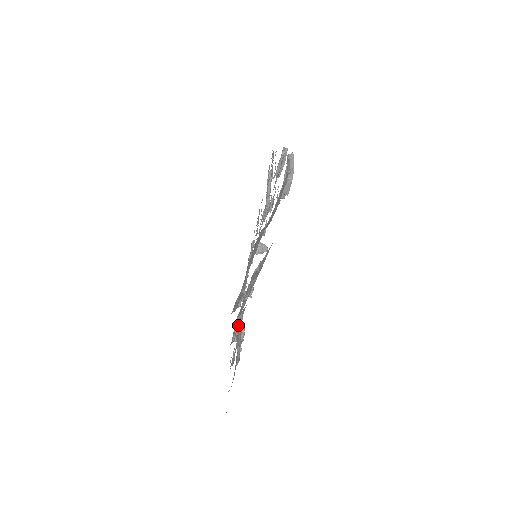
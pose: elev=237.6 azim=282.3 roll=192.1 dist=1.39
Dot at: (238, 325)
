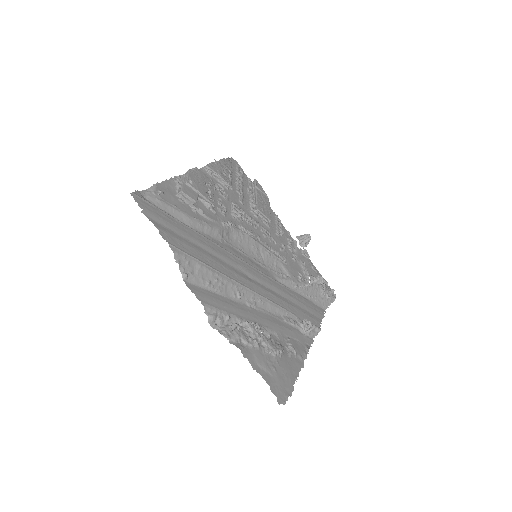
Dot at: (235, 323)
